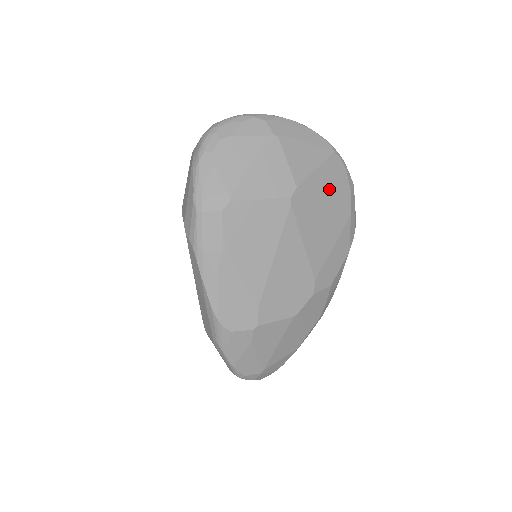
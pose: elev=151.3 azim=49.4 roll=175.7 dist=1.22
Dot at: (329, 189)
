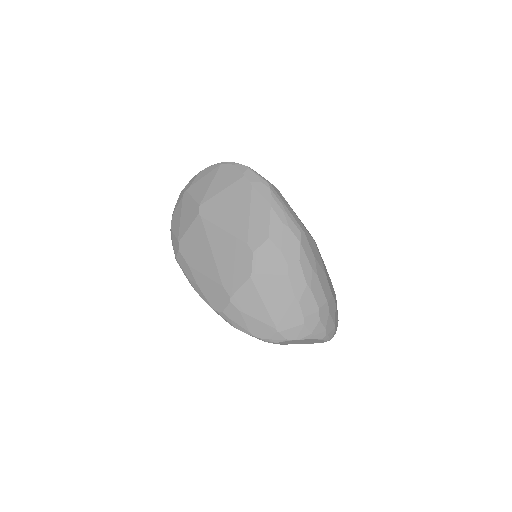
Dot at: (224, 187)
